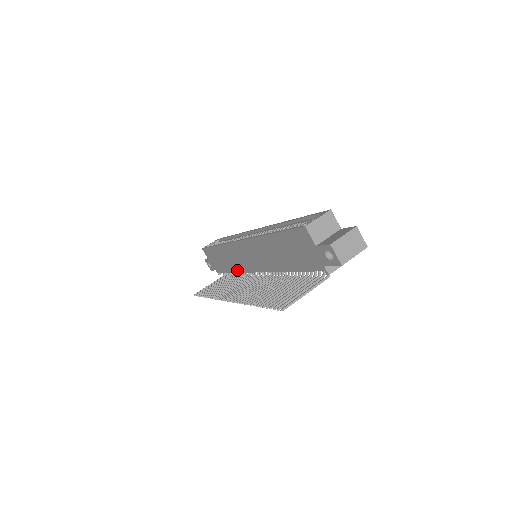
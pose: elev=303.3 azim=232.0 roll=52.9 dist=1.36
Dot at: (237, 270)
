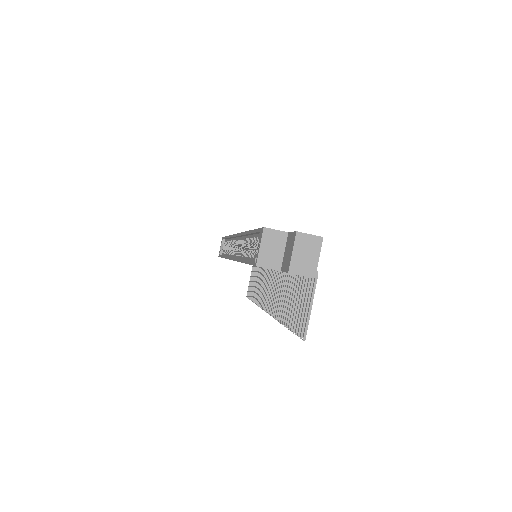
Dot at: occluded
